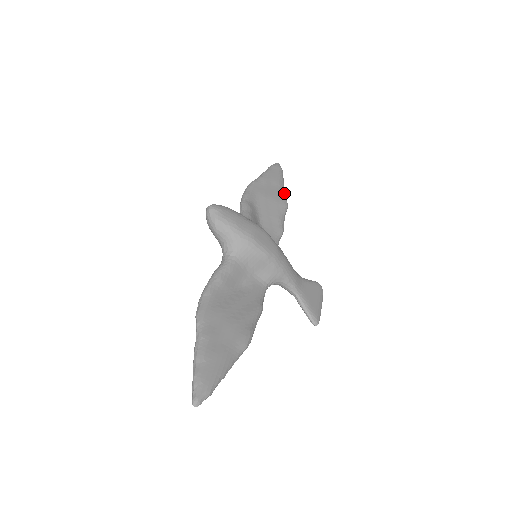
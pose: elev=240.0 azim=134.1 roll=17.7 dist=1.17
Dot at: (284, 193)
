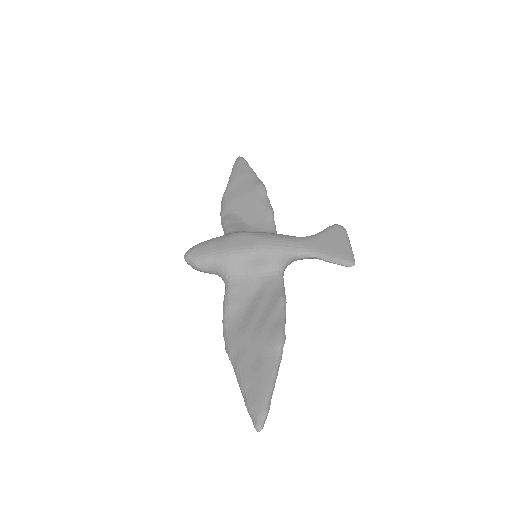
Dot at: (256, 178)
